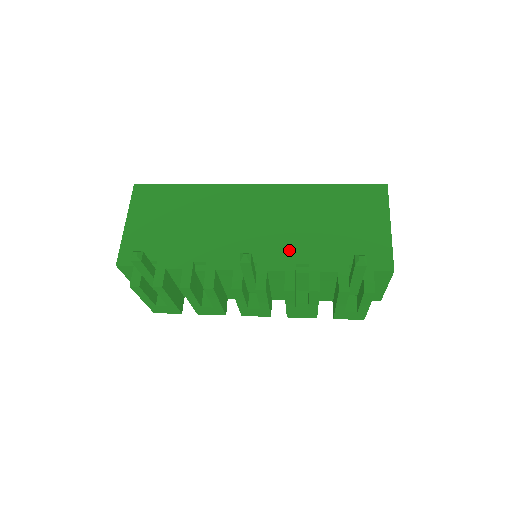
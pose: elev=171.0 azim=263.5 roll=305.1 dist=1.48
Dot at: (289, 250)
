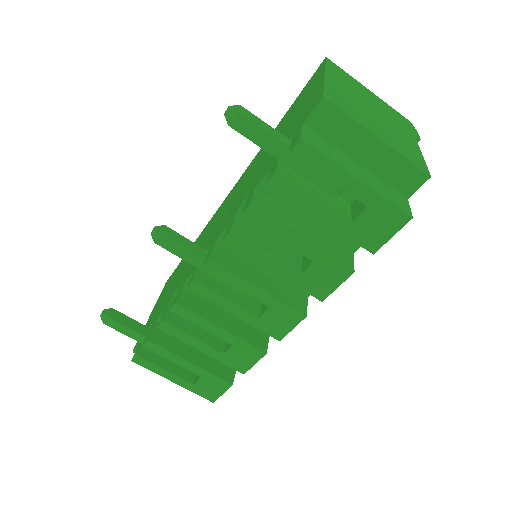
Dot at: (236, 205)
